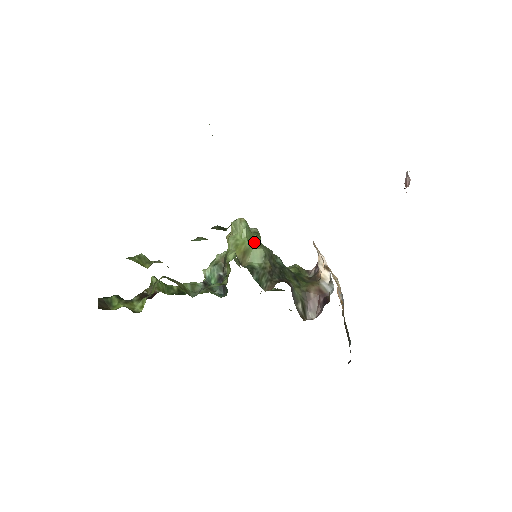
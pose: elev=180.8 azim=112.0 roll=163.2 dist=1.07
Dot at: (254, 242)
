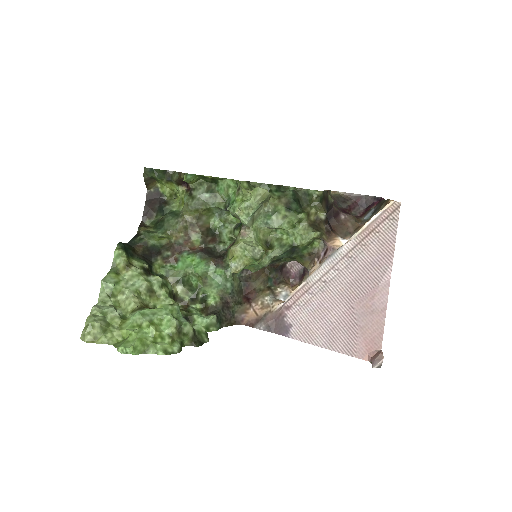
Dot at: (249, 267)
